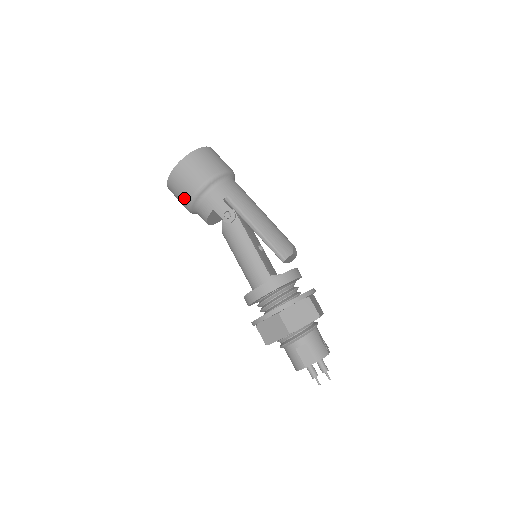
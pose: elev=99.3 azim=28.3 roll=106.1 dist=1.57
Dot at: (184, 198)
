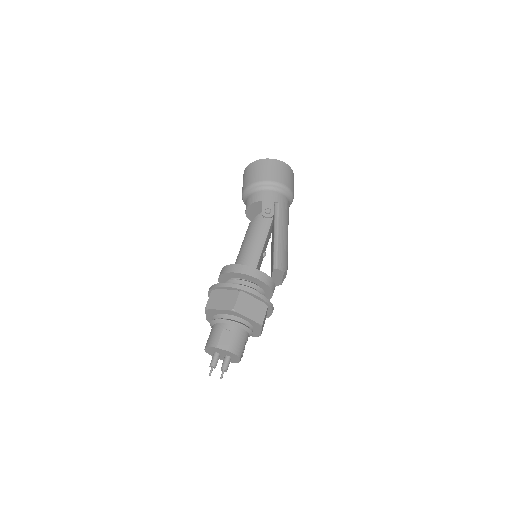
Dot at: (251, 180)
